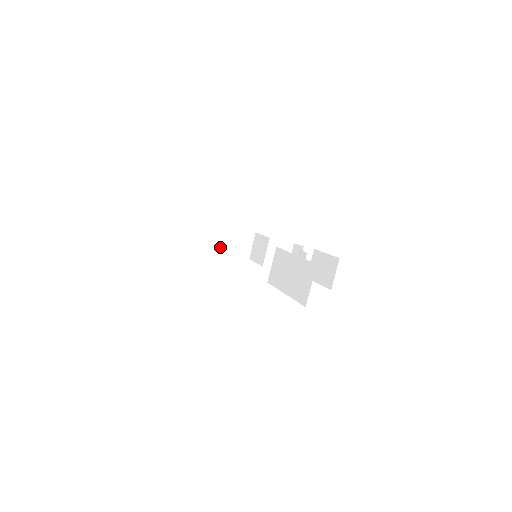
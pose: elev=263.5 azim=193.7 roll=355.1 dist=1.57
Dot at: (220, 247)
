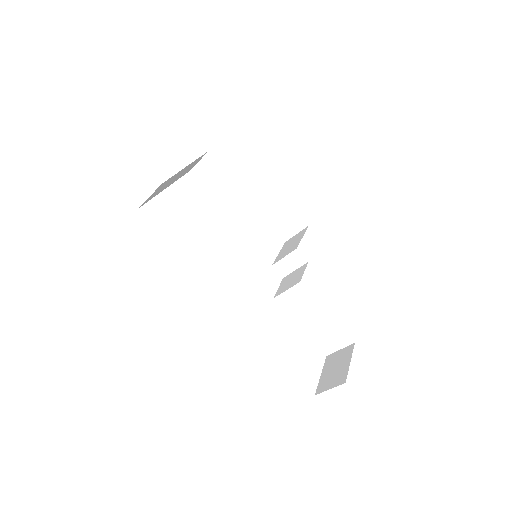
Dot at: (171, 183)
